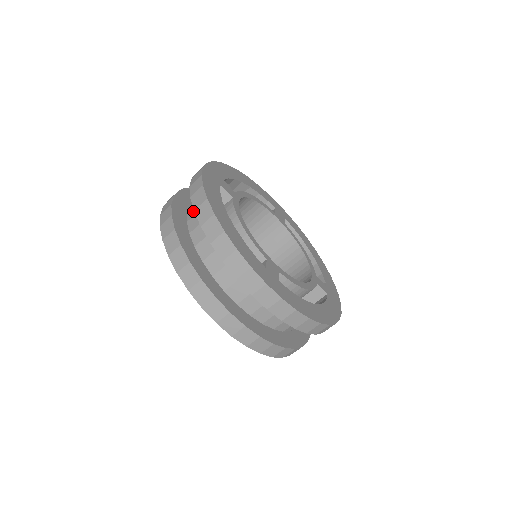
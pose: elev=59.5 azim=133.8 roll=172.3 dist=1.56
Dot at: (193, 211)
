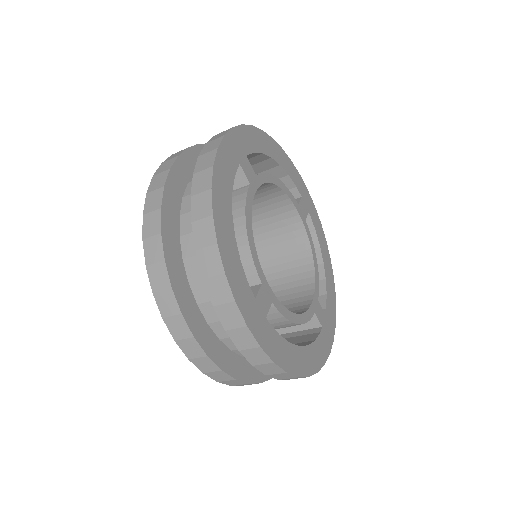
Dot at: occluded
